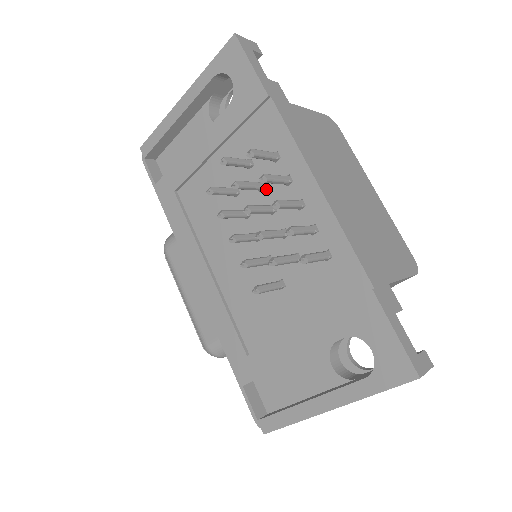
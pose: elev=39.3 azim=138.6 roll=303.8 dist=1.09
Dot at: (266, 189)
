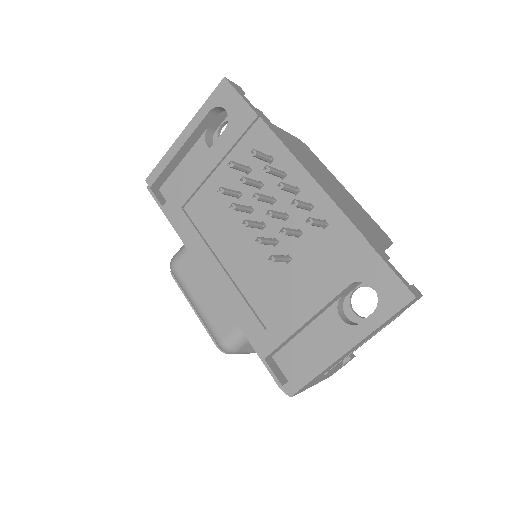
Dot at: (265, 186)
